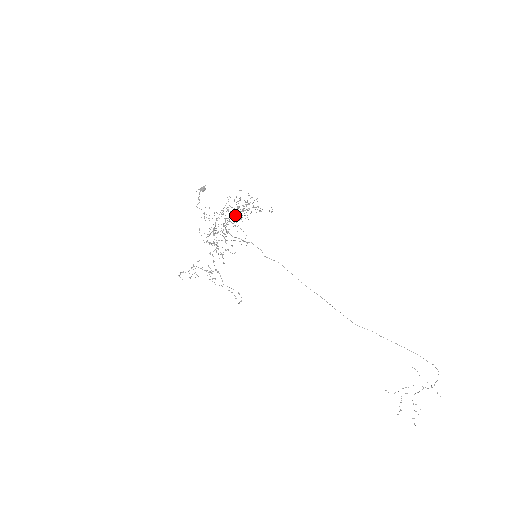
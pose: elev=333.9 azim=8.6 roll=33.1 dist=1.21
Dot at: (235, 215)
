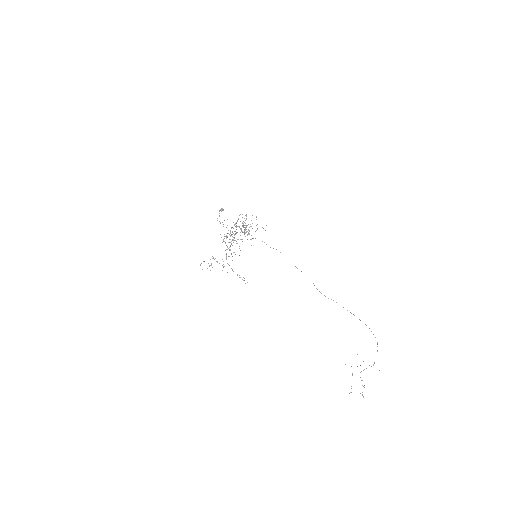
Dot at: occluded
